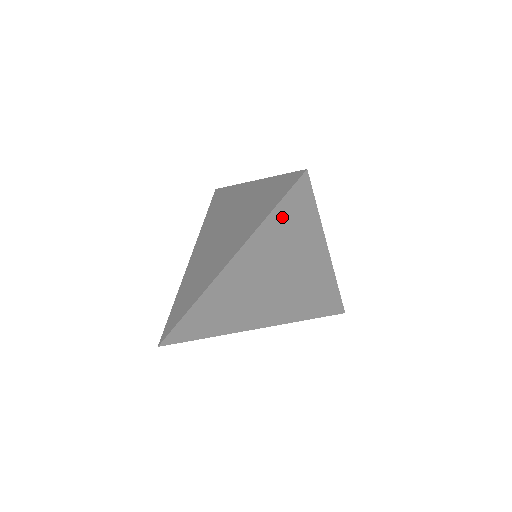
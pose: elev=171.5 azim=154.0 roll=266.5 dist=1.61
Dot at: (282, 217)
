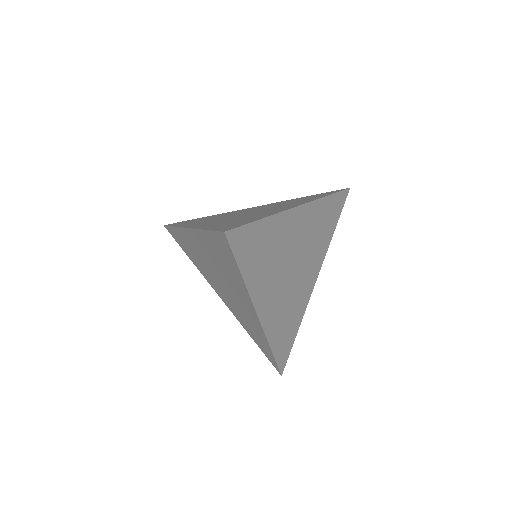
Dot at: (330, 207)
